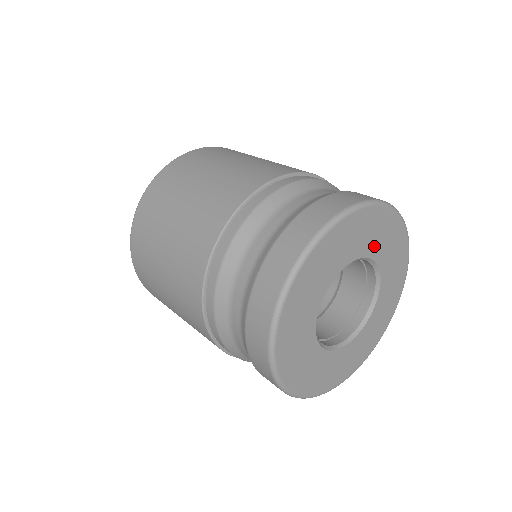
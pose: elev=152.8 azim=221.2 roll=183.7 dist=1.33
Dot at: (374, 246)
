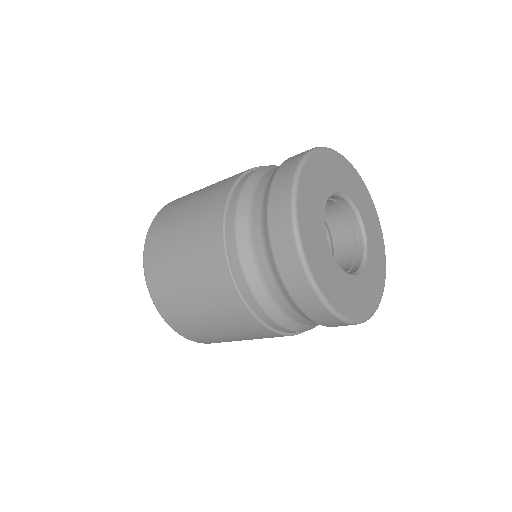
Dot at: (369, 231)
